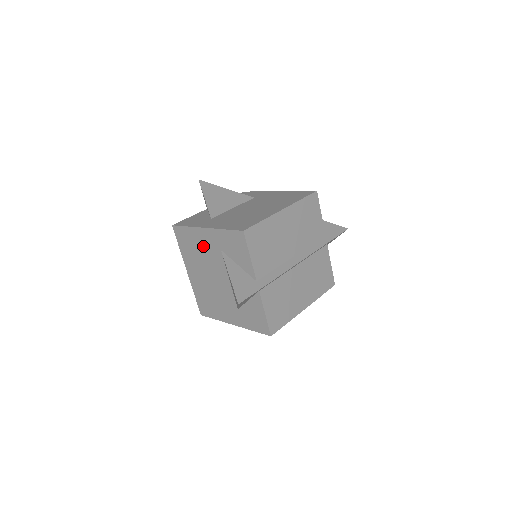
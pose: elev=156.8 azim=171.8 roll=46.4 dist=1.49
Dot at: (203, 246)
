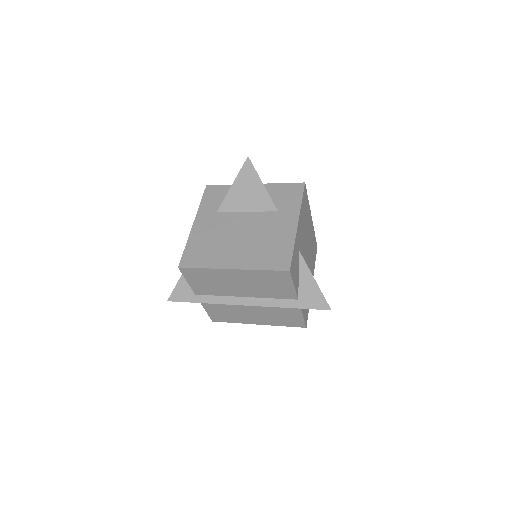
Dot at: occluded
